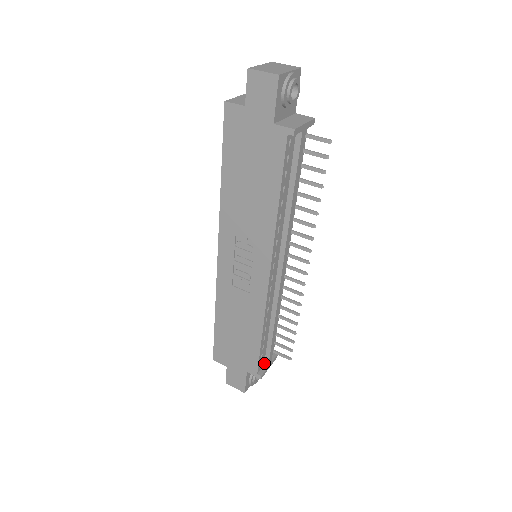
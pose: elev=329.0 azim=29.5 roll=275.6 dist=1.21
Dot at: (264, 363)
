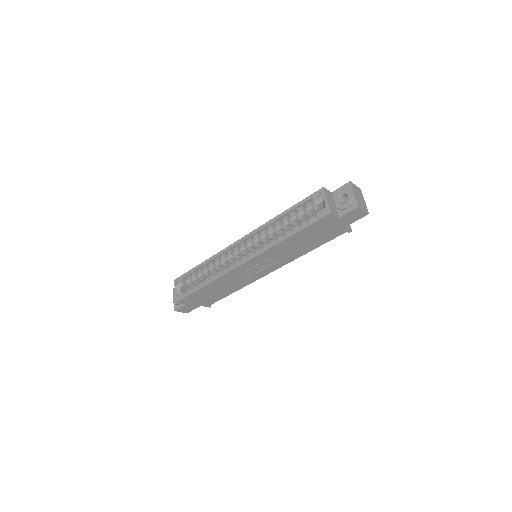
Dot at: occluded
